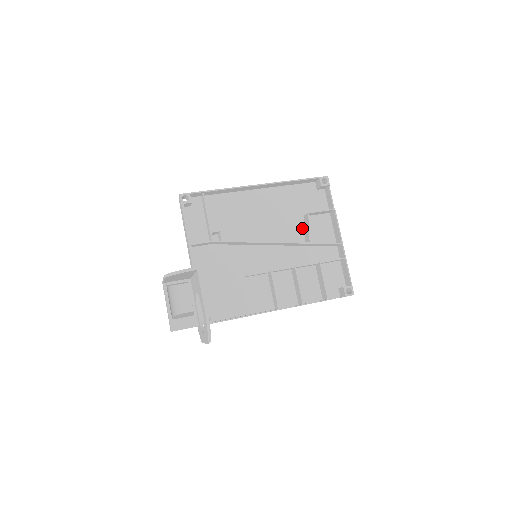
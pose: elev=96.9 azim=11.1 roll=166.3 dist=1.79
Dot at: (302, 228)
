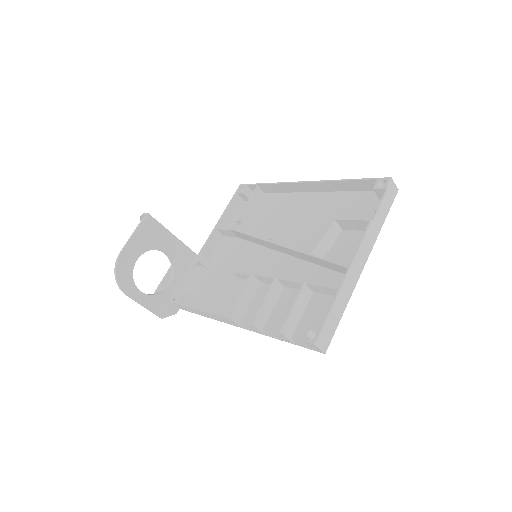
Dot at: occluded
